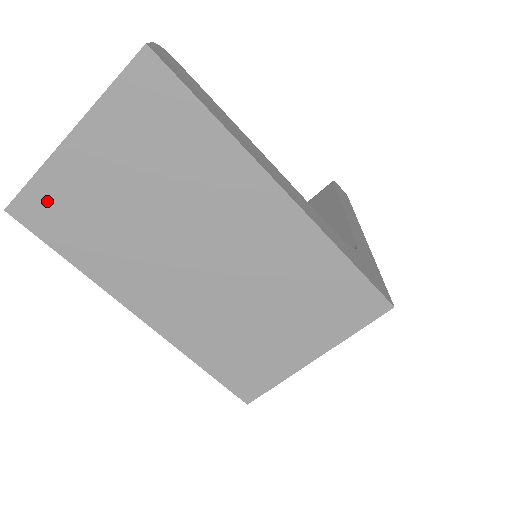
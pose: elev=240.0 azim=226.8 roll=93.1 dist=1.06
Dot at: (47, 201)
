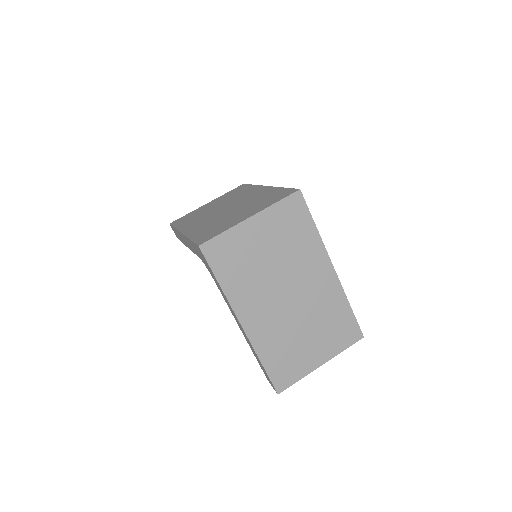
Dot at: (185, 217)
